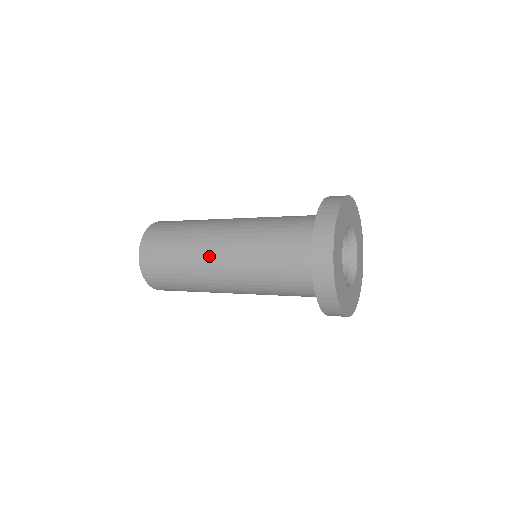
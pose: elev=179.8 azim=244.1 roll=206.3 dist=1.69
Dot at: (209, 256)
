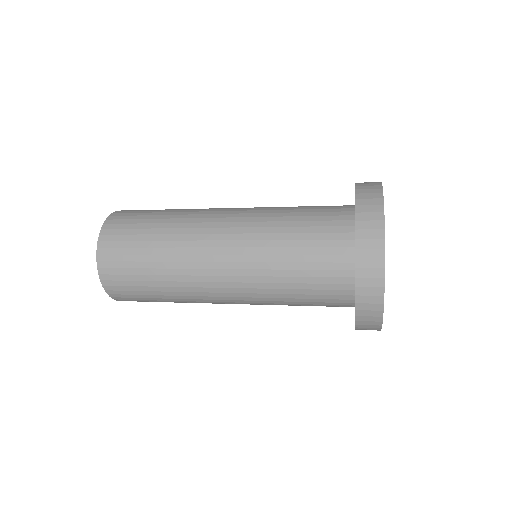
Dot at: (206, 224)
